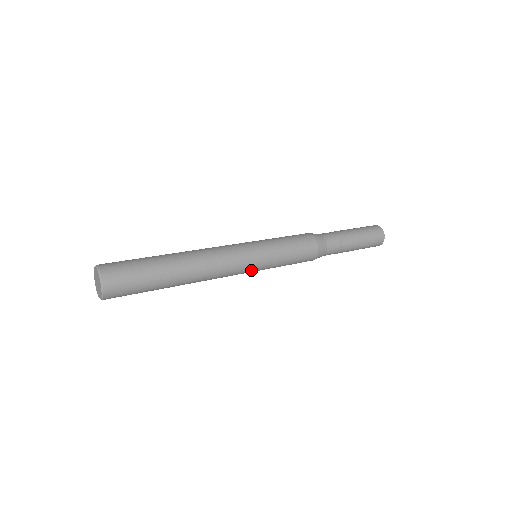
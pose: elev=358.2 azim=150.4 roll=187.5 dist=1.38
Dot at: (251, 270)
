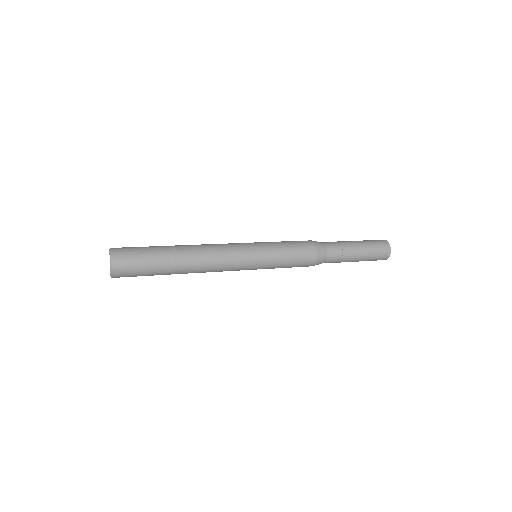
Dot at: occluded
